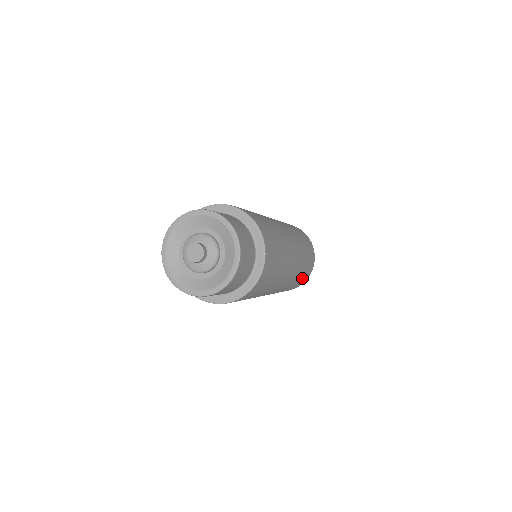
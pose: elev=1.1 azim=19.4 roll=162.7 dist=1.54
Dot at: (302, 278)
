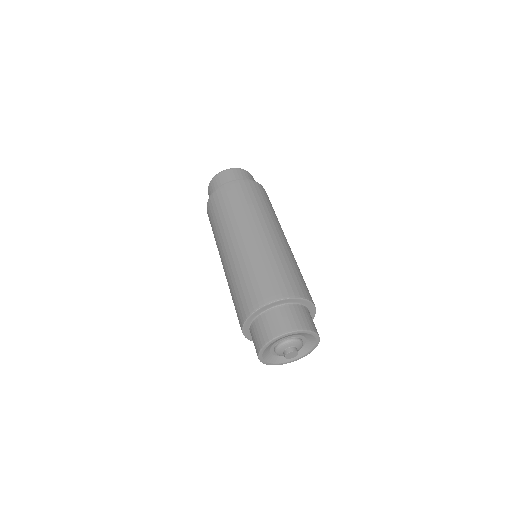
Dot at: occluded
